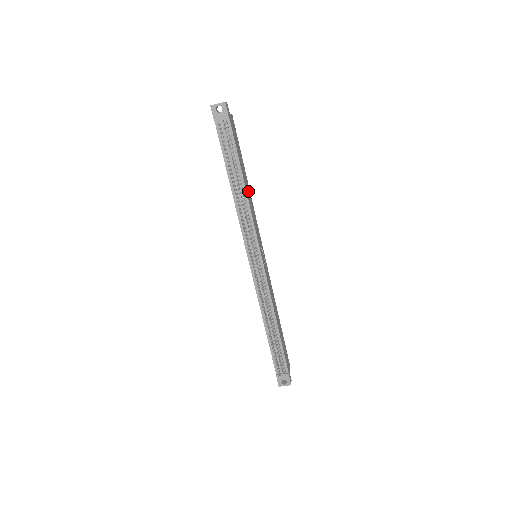
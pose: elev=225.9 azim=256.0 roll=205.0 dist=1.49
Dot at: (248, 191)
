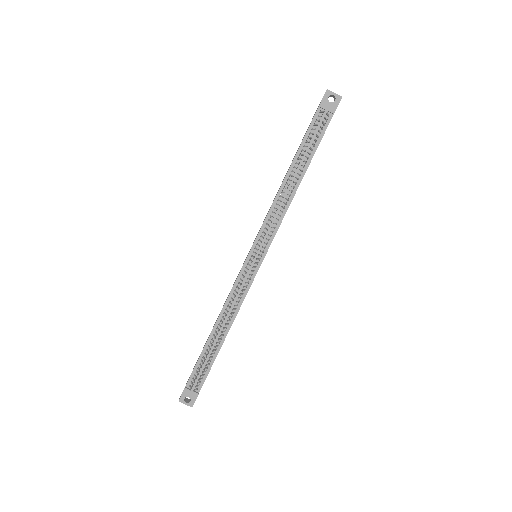
Dot at: occluded
